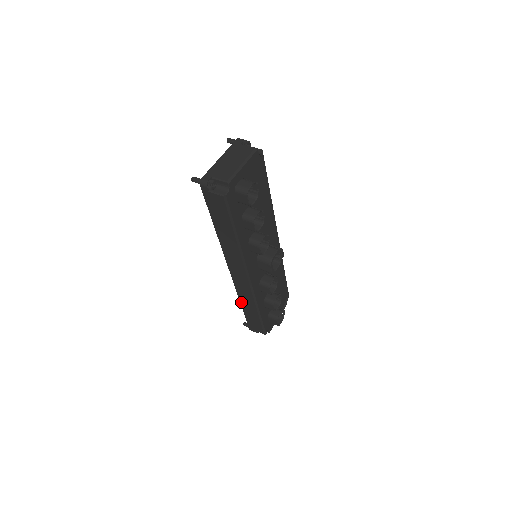
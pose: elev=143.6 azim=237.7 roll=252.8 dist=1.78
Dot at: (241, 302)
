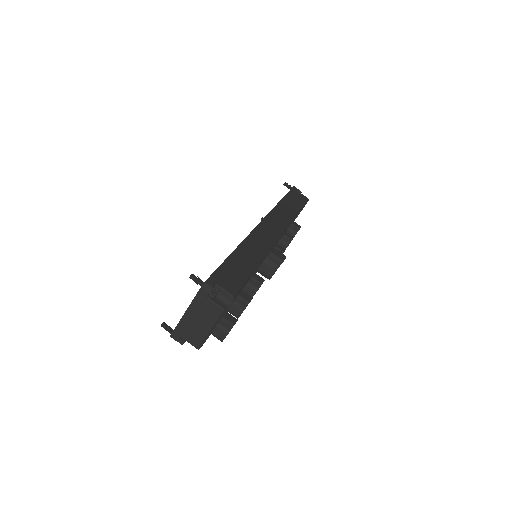
Dot at: occluded
